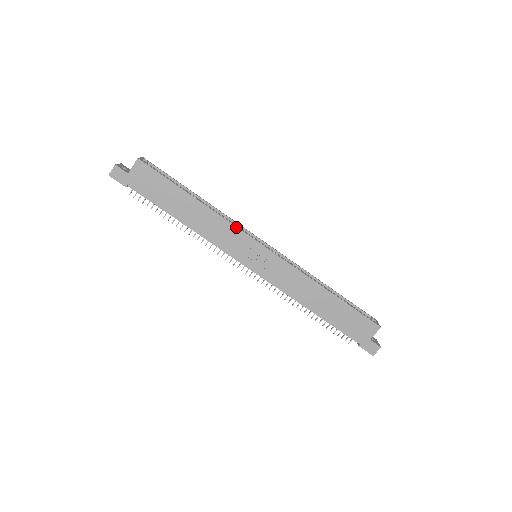
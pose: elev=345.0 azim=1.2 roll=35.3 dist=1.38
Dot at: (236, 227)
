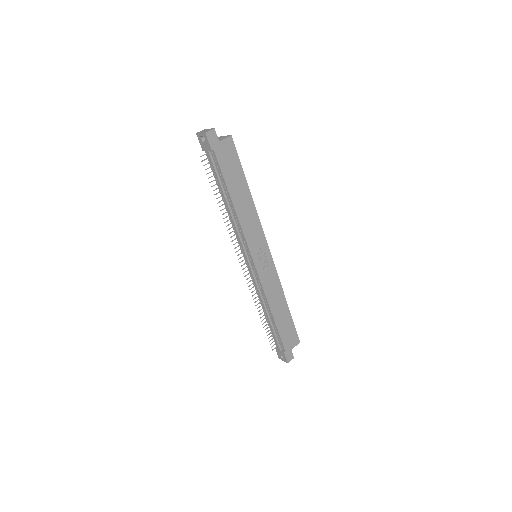
Dot at: occluded
